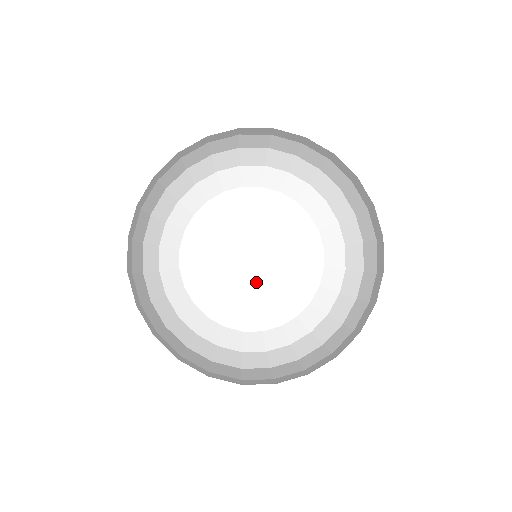
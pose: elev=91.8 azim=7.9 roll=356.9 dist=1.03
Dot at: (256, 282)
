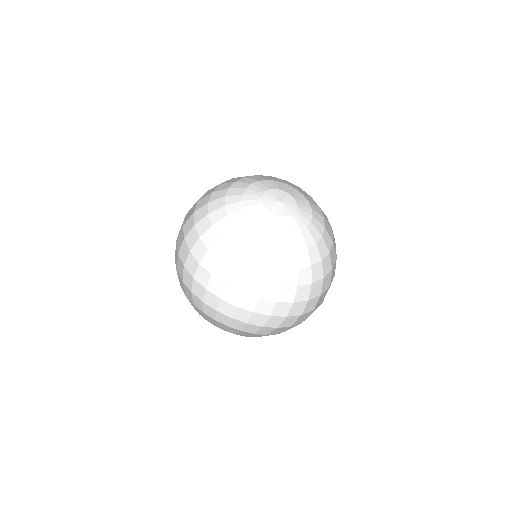
Dot at: (285, 215)
